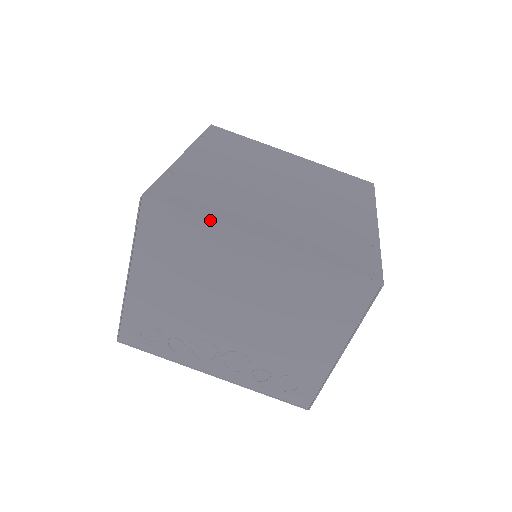
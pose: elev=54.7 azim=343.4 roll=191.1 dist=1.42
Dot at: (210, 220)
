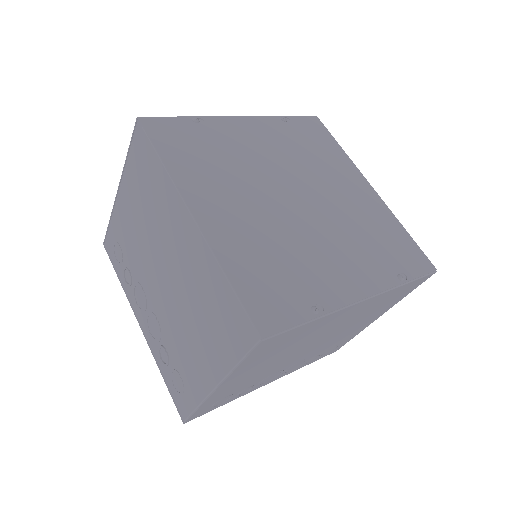
Dot at: (167, 169)
